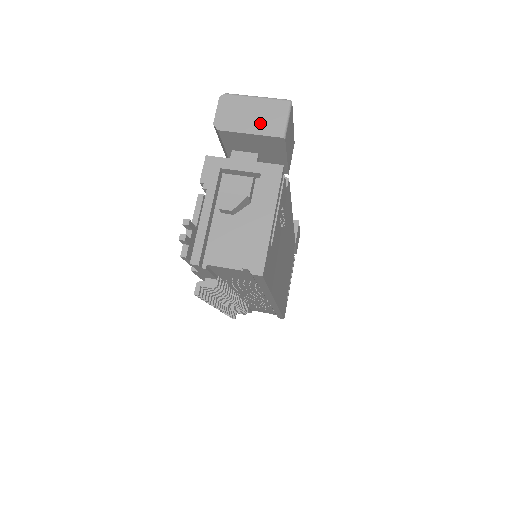
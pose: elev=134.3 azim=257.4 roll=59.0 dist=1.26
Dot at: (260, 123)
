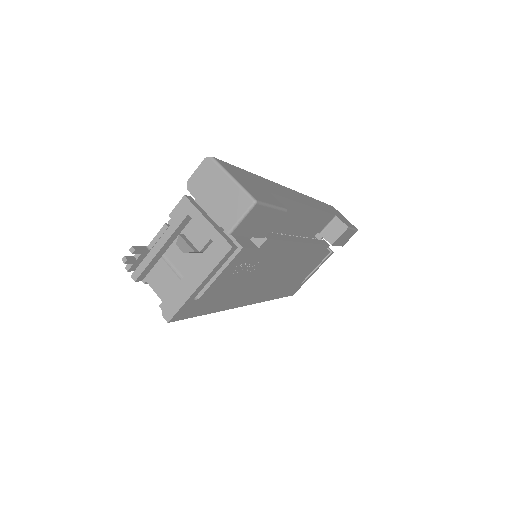
Dot at: (220, 206)
